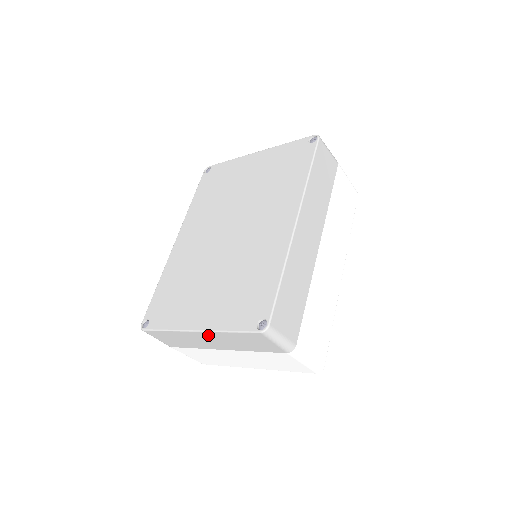
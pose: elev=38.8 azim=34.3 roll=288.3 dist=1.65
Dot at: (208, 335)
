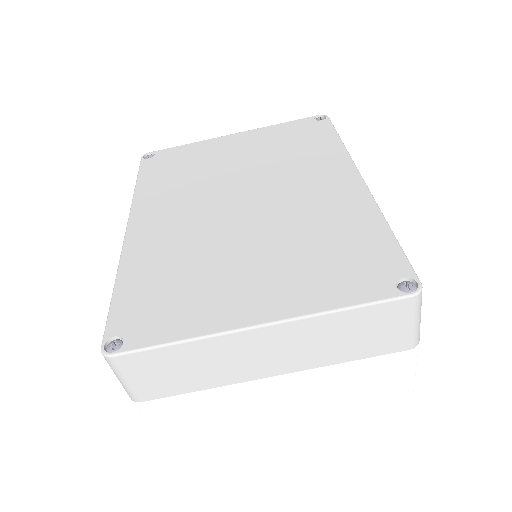
Dot at: (282, 332)
